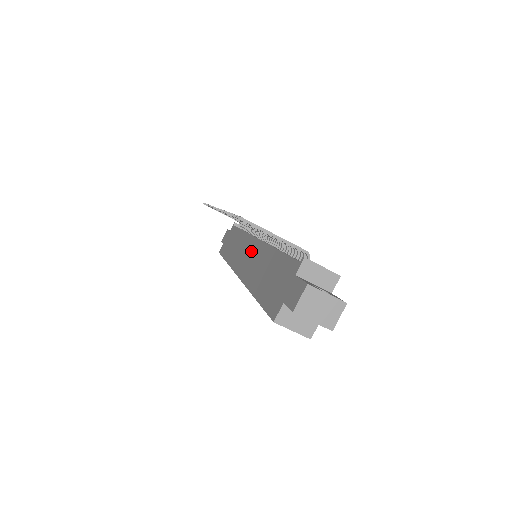
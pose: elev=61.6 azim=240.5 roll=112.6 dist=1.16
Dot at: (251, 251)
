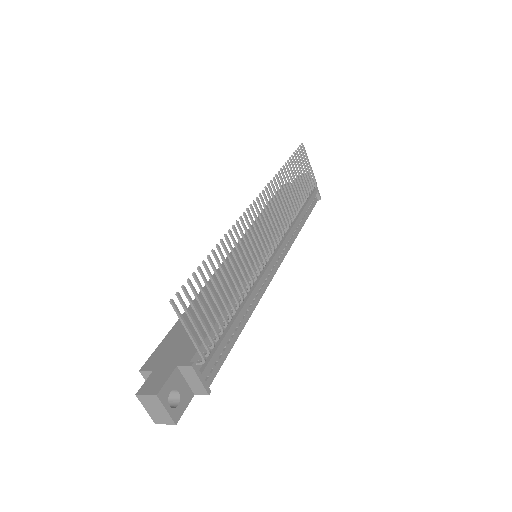
Dot at: (249, 254)
